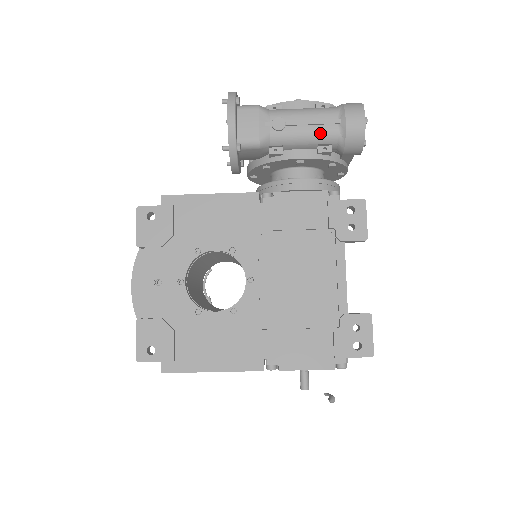
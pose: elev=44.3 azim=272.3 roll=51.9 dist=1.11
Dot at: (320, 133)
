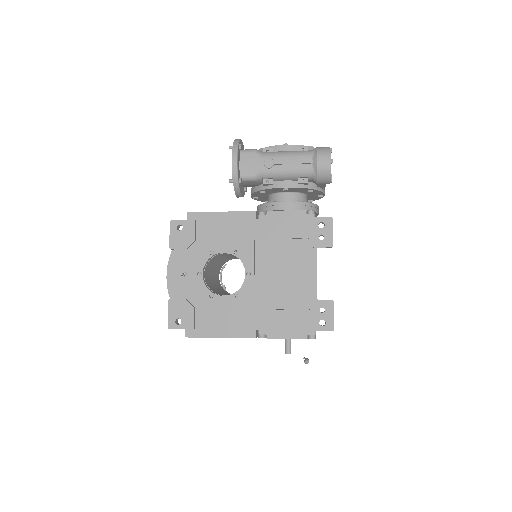
Dot at: (299, 170)
